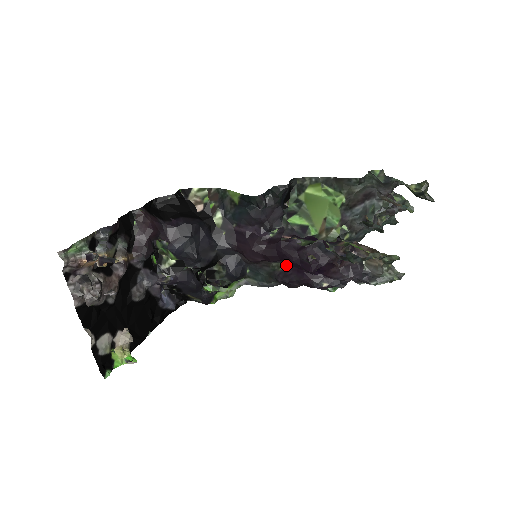
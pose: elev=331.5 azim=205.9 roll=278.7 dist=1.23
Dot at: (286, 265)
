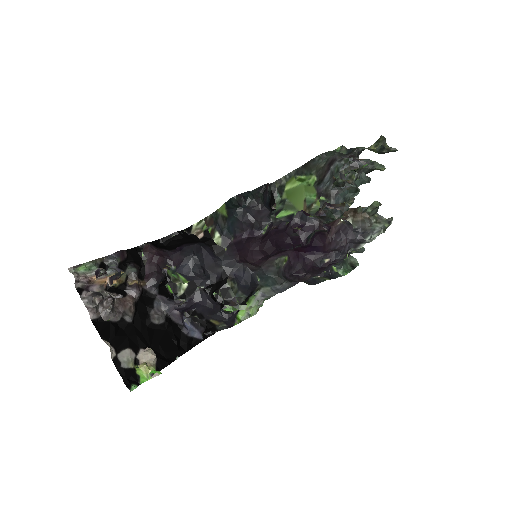
Dot at: (287, 257)
